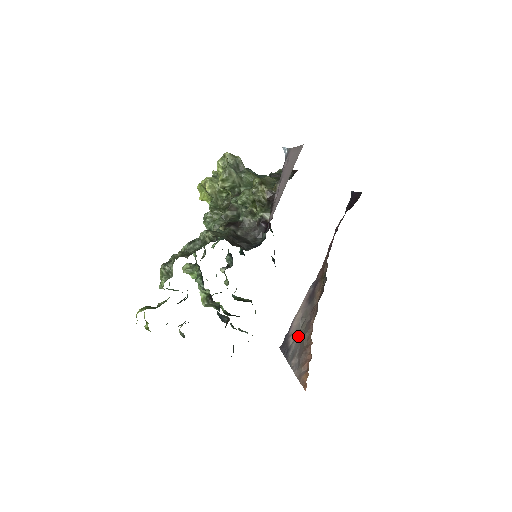
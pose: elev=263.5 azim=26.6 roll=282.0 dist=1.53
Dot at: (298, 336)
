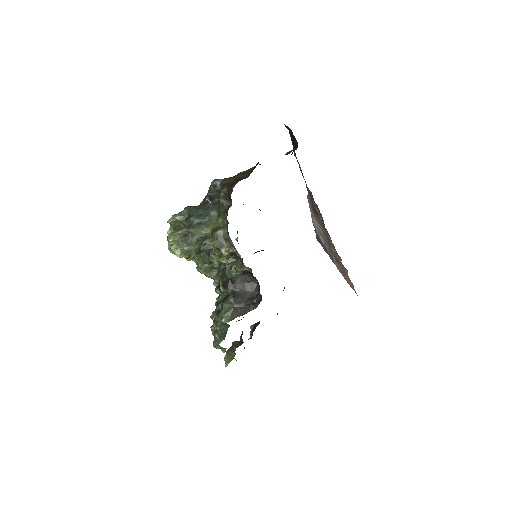
Dot at: (325, 242)
